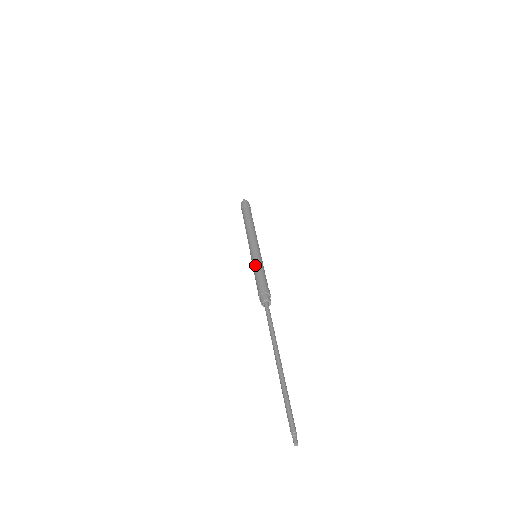
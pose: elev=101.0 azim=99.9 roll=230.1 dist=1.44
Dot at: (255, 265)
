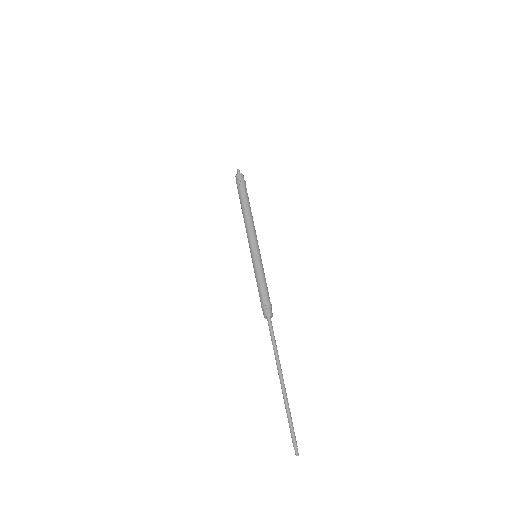
Dot at: (256, 272)
